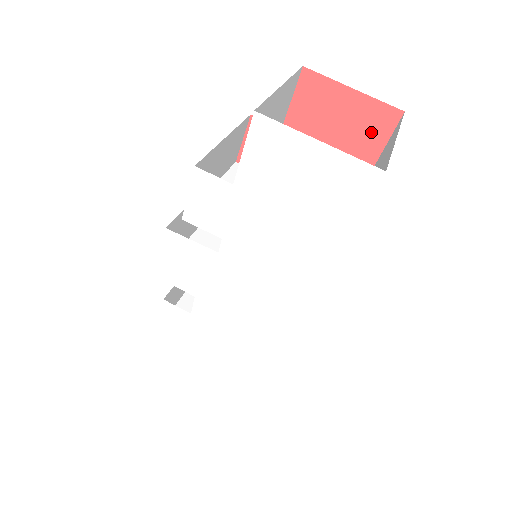
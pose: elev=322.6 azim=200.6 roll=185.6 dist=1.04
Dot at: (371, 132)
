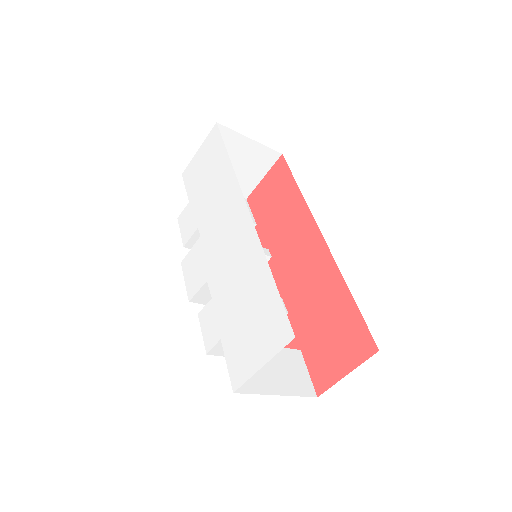
Dot at: (281, 174)
